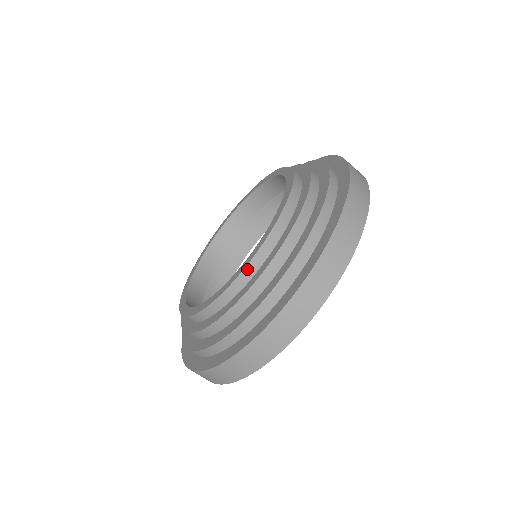
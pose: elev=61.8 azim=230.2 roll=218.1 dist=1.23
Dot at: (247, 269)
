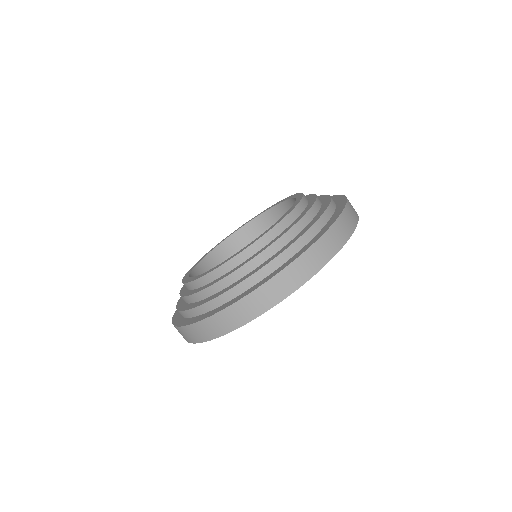
Dot at: (234, 259)
